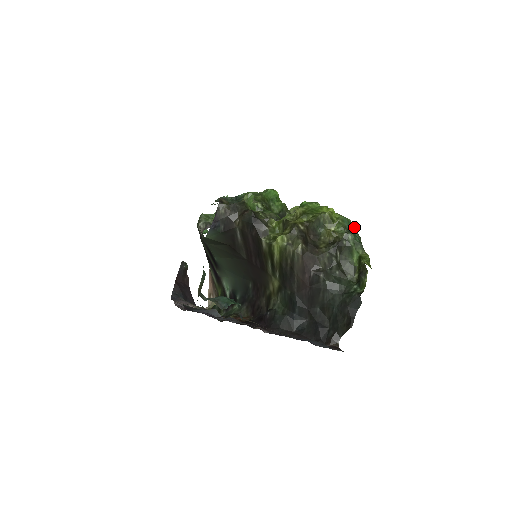
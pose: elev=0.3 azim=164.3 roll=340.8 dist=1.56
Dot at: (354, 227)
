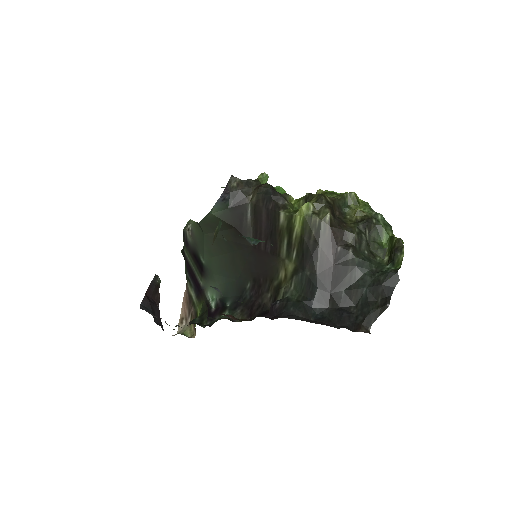
Dot at: occluded
